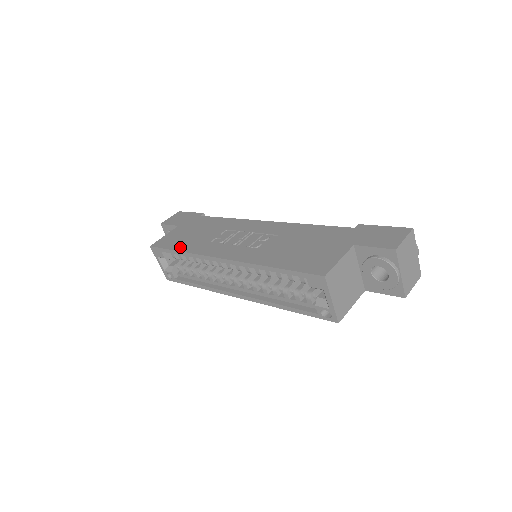
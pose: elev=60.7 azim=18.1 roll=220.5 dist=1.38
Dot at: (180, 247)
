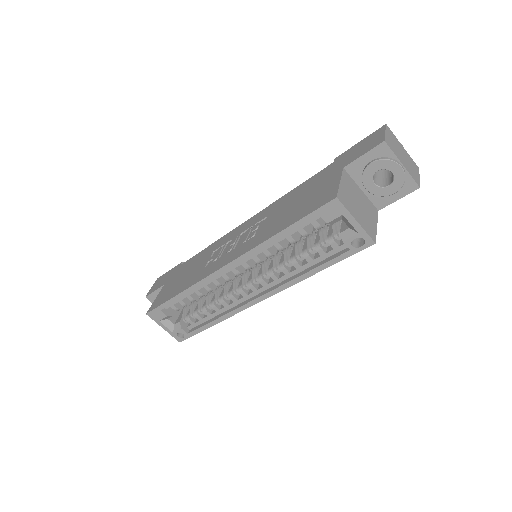
Dot at: (177, 291)
